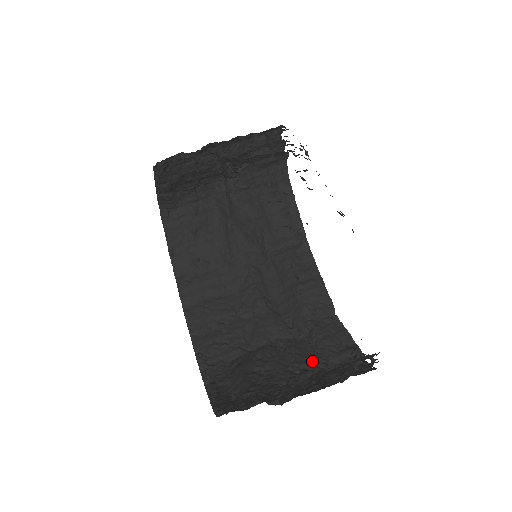
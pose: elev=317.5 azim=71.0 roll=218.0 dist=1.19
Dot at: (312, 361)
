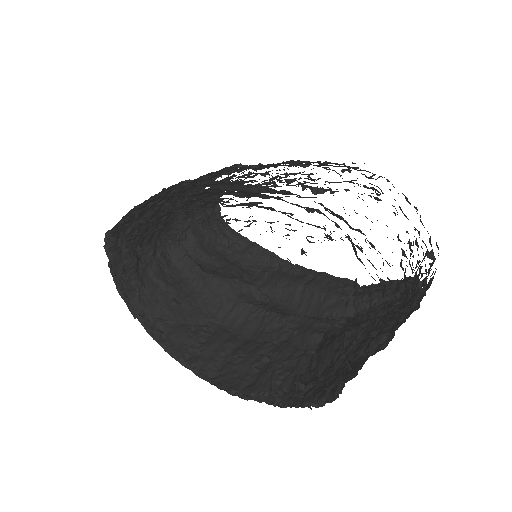
Dot at: (382, 308)
